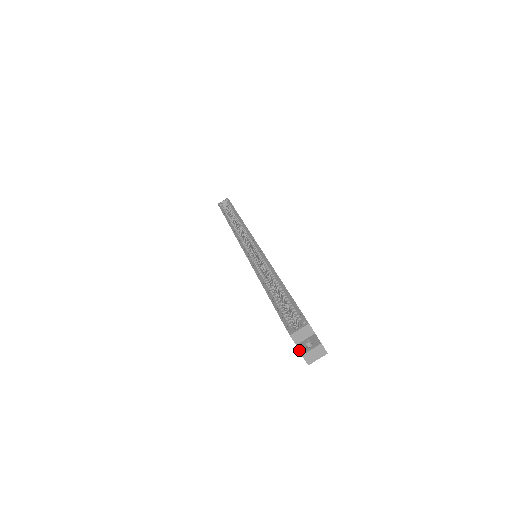
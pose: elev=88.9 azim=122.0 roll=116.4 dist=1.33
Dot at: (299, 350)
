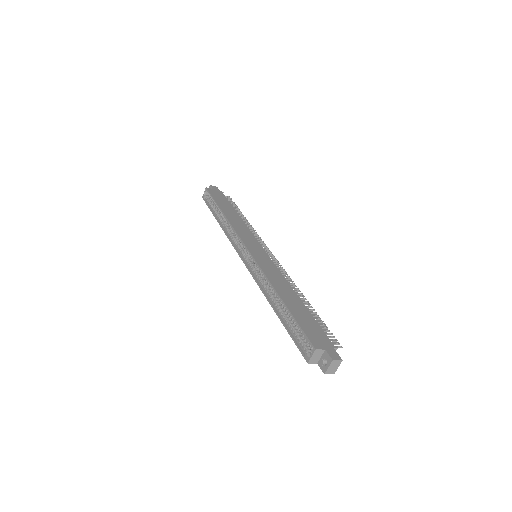
Dot at: (321, 369)
